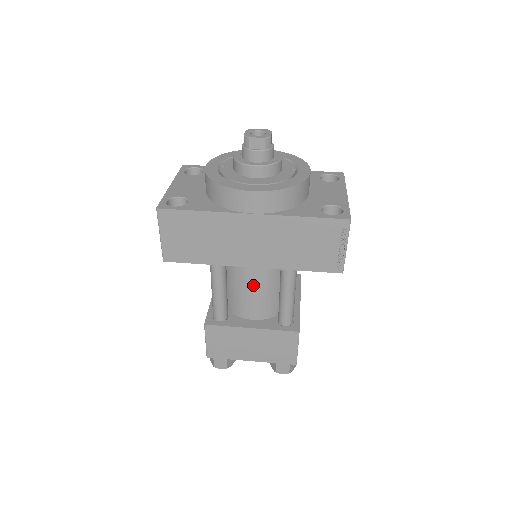
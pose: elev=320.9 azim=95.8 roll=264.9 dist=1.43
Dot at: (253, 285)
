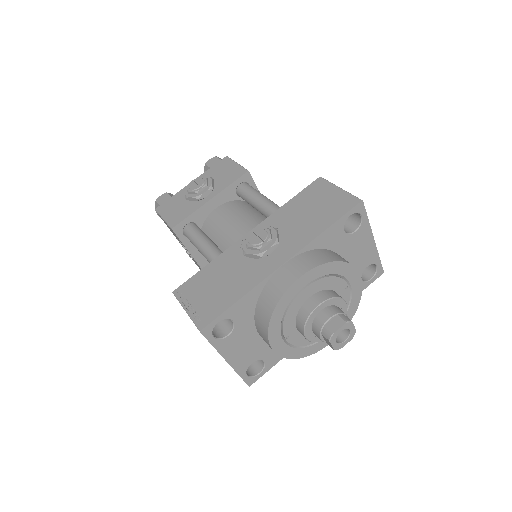
Dot at: occluded
